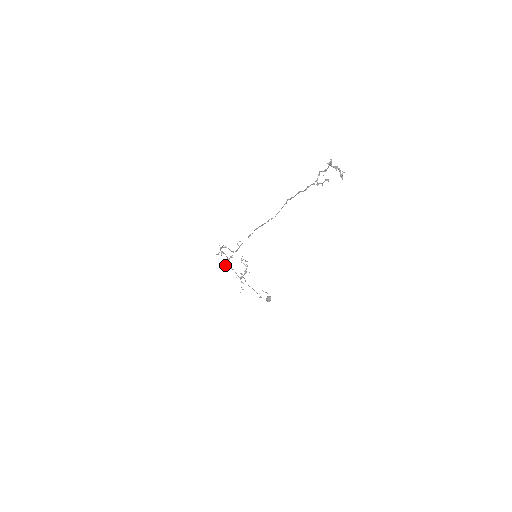
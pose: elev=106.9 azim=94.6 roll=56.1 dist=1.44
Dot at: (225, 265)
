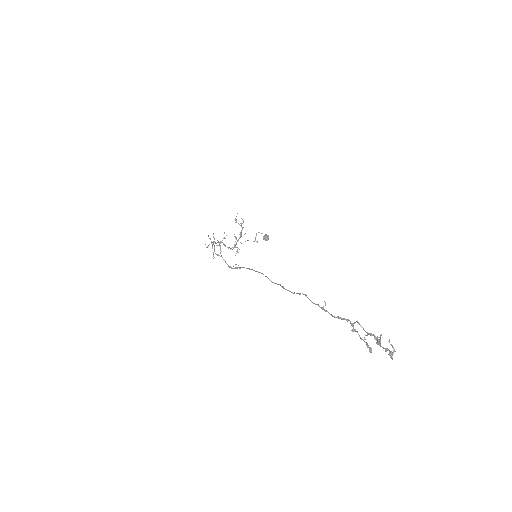
Dot at: occluded
